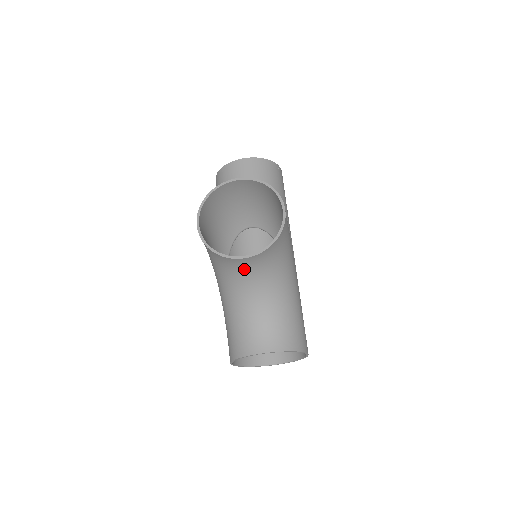
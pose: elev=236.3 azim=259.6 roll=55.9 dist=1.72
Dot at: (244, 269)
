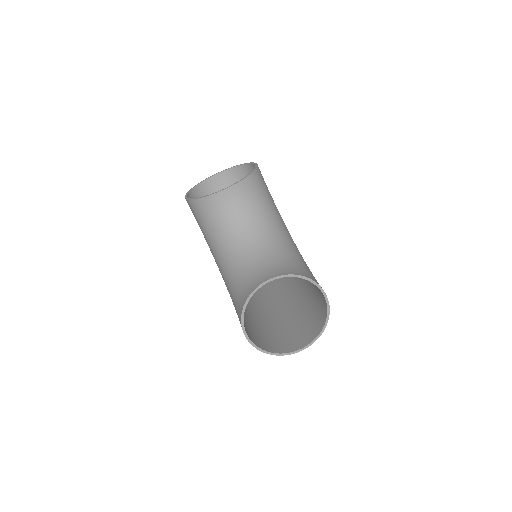
Dot at: (230, 209)
